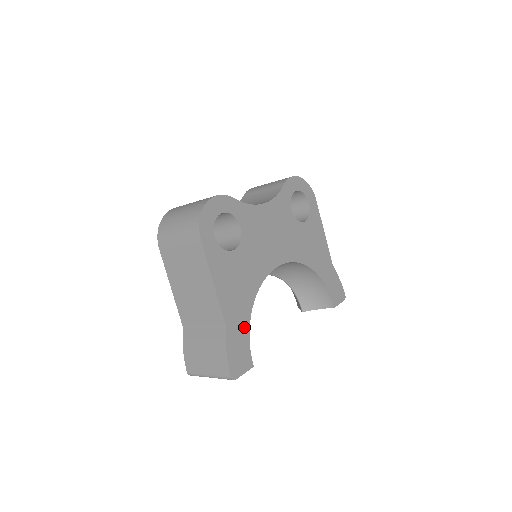
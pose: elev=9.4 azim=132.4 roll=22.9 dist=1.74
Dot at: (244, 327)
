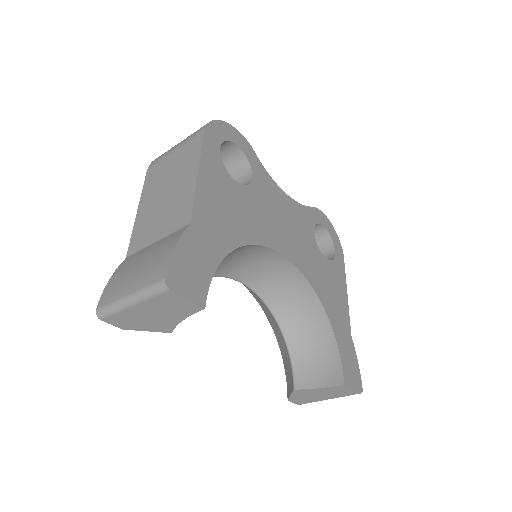
Dot at: (213, 253)
